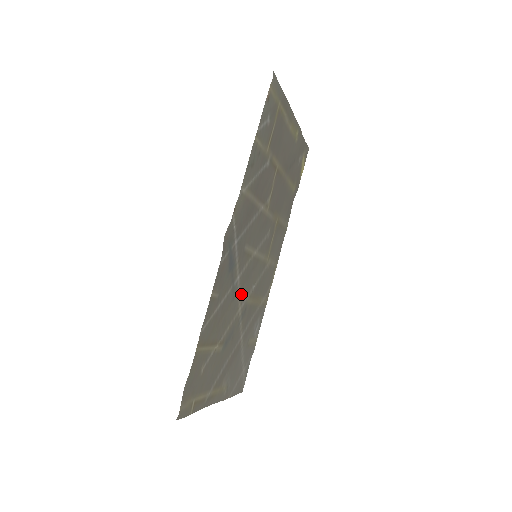
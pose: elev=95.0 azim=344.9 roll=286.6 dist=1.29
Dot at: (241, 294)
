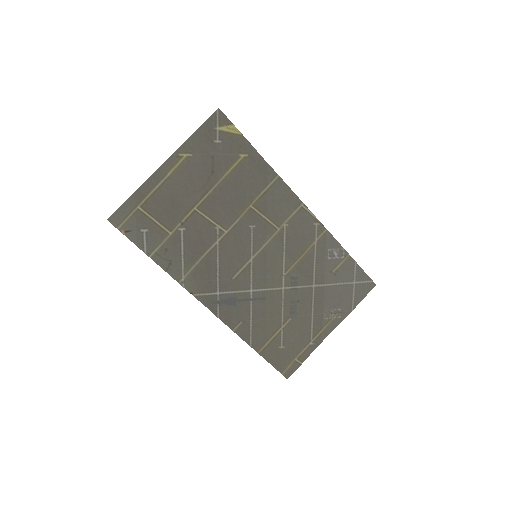
Dot at: (271, 285)
